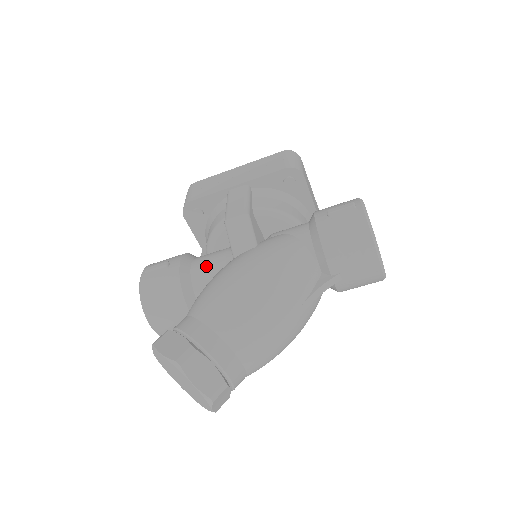
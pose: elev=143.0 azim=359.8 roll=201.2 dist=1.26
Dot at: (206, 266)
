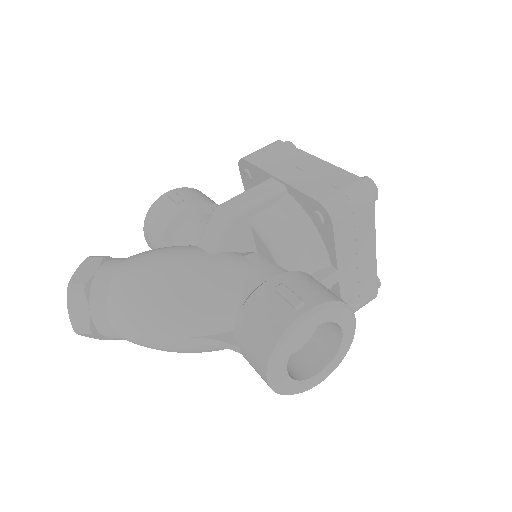
Dot at: (193, 230)
